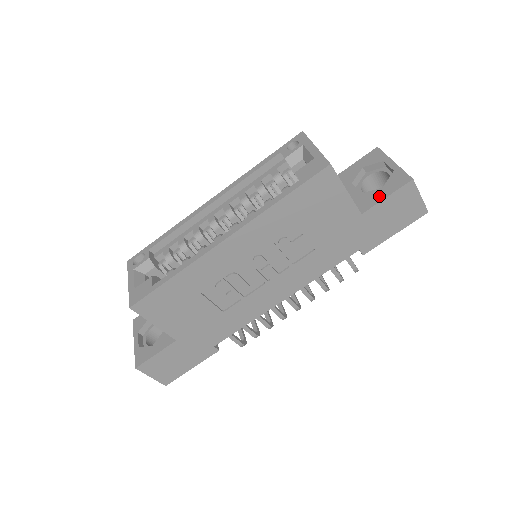
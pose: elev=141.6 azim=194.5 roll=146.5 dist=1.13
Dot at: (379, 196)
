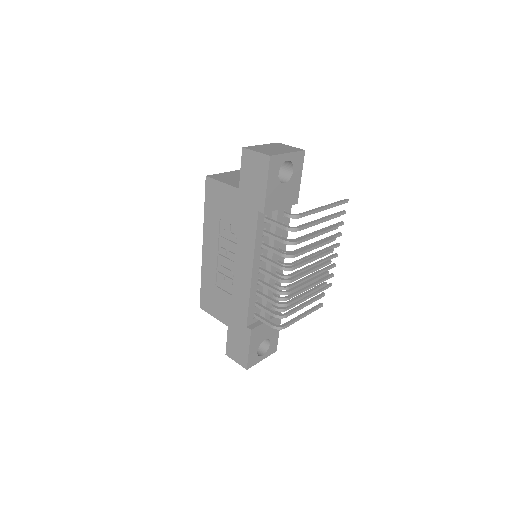
Dot at: occluded
